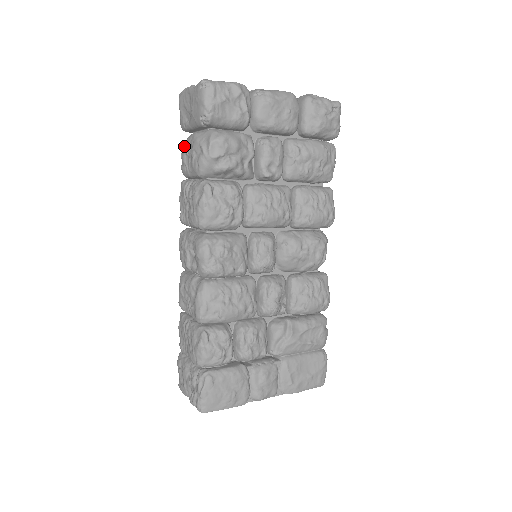
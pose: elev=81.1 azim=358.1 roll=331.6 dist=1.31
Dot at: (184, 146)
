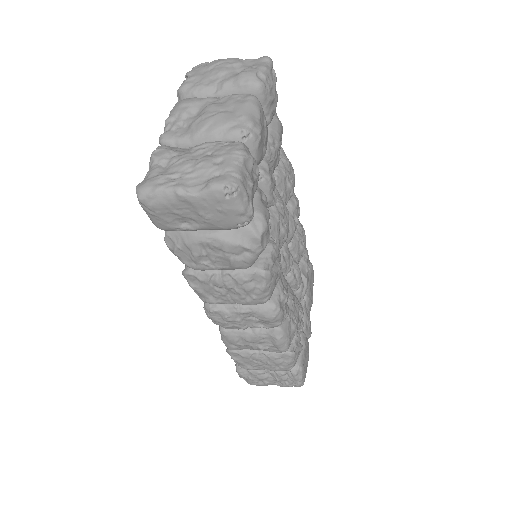
Dot at: (182, 246)
